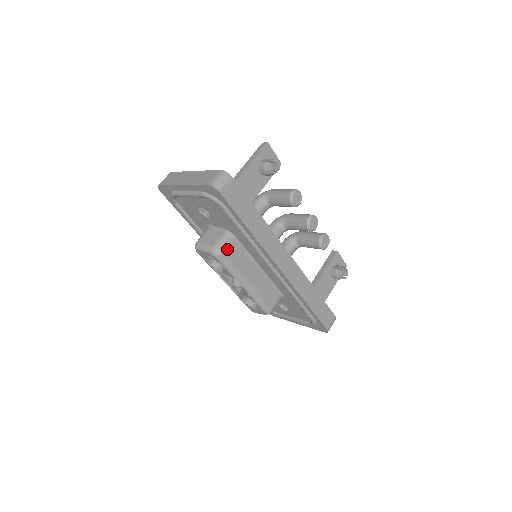
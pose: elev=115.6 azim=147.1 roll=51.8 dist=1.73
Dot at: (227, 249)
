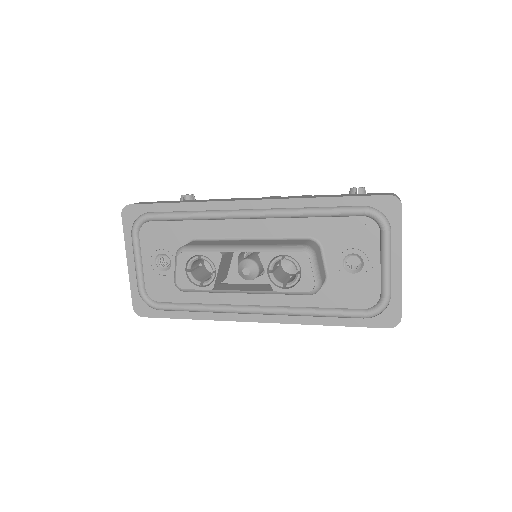
Dot at: (191, 244)
